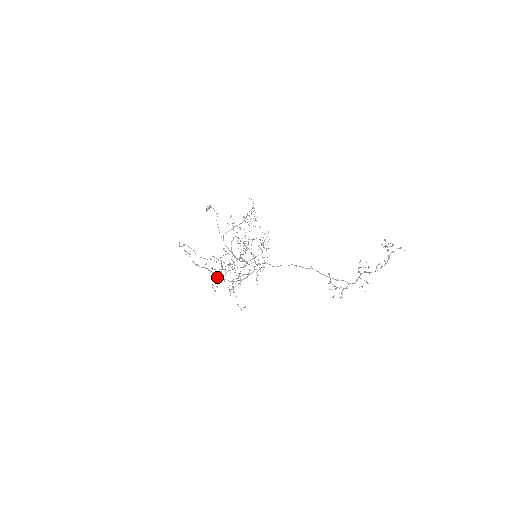
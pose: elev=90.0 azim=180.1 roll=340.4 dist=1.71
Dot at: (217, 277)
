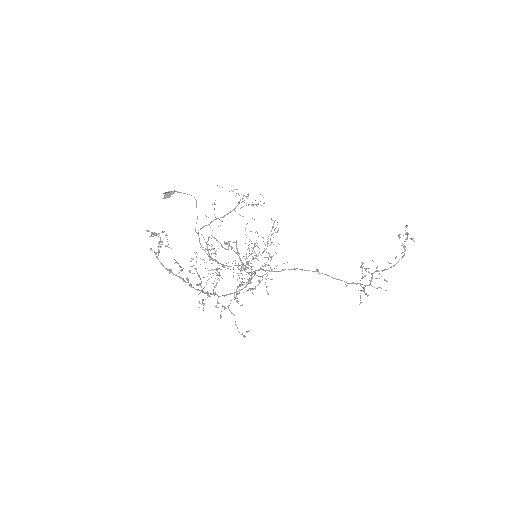
Dot at: occluded
